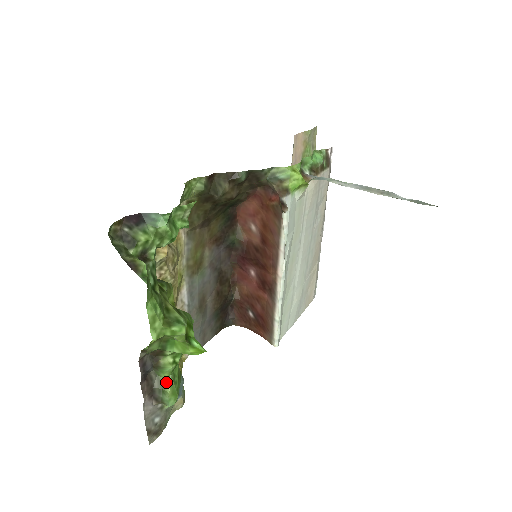
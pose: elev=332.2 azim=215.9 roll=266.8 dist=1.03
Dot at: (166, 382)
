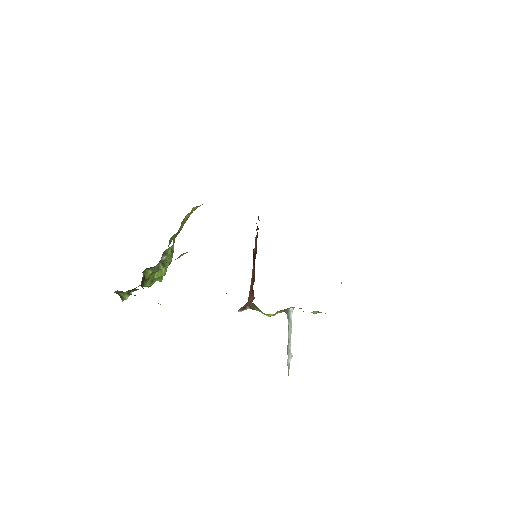
Dot at: occluded
